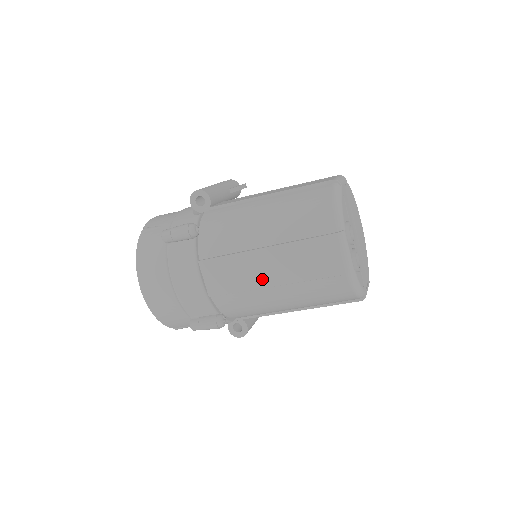
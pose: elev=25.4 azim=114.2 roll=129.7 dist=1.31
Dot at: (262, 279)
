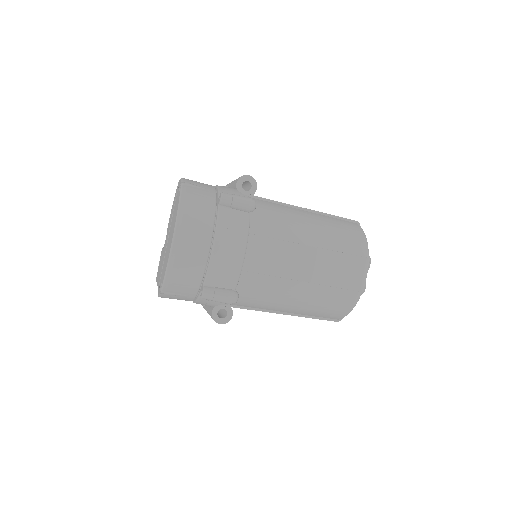
Dot at: (297, 271)
